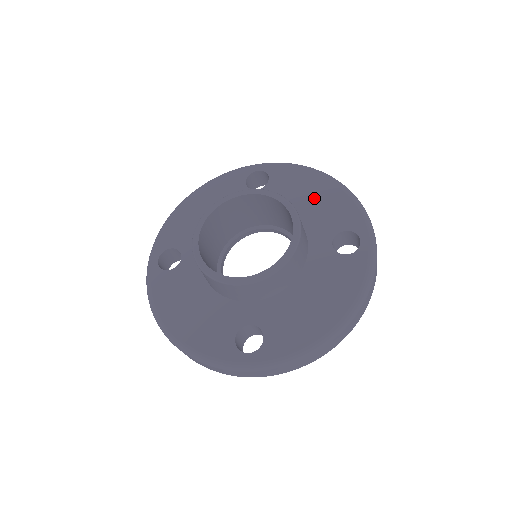
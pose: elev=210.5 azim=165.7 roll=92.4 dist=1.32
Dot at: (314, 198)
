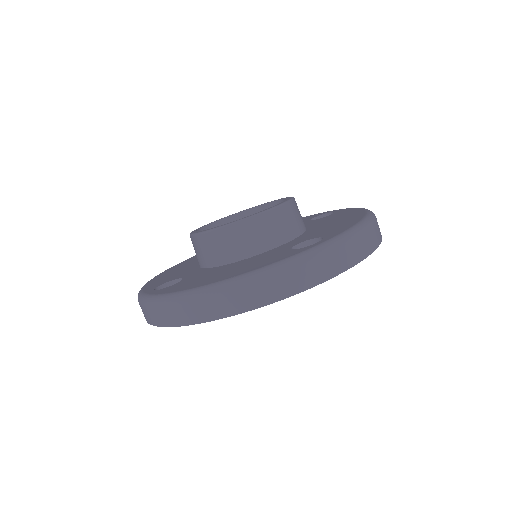
Dot at: occluded
